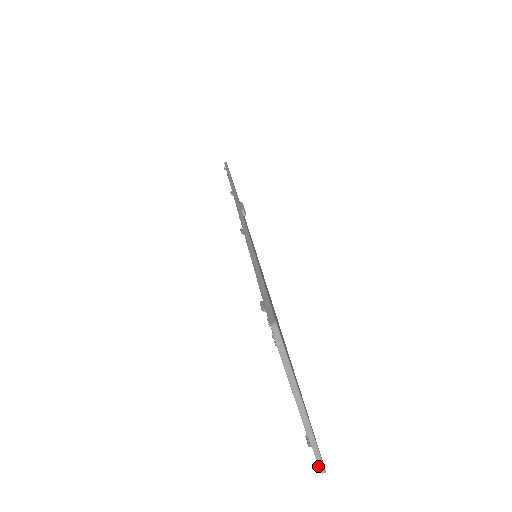
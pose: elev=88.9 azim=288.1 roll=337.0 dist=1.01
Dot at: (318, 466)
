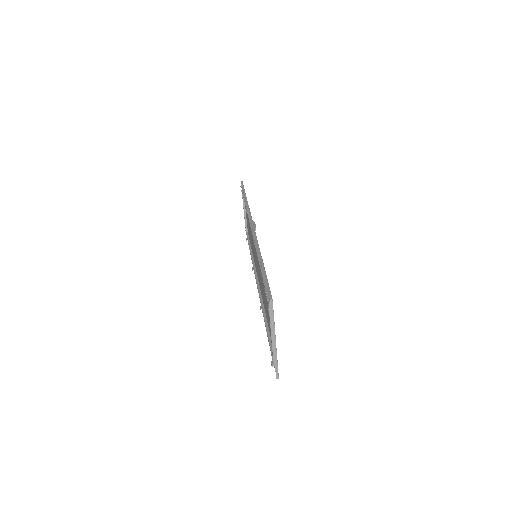
Dot at: (276, 374)
